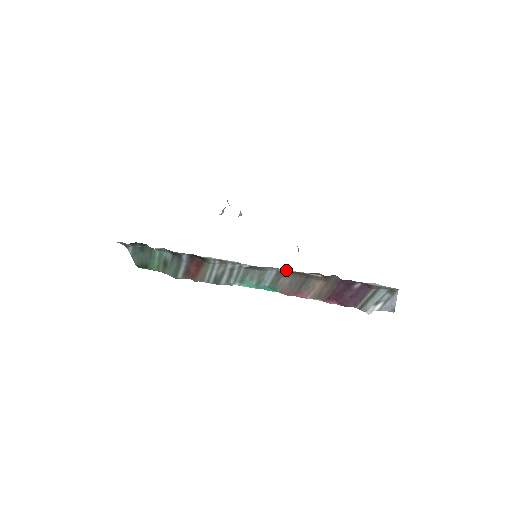
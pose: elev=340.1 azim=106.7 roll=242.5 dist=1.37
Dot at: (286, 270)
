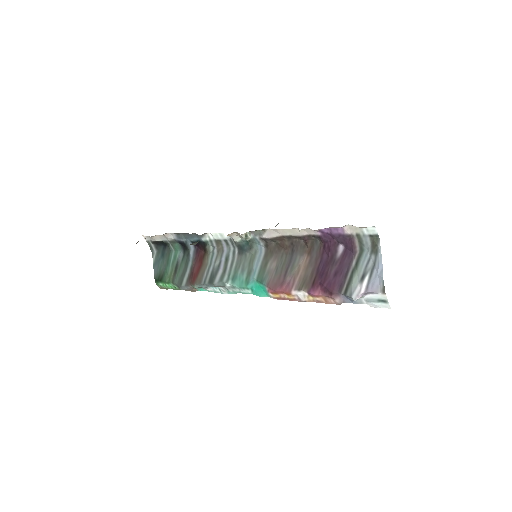
Dot at: (268, 233)
